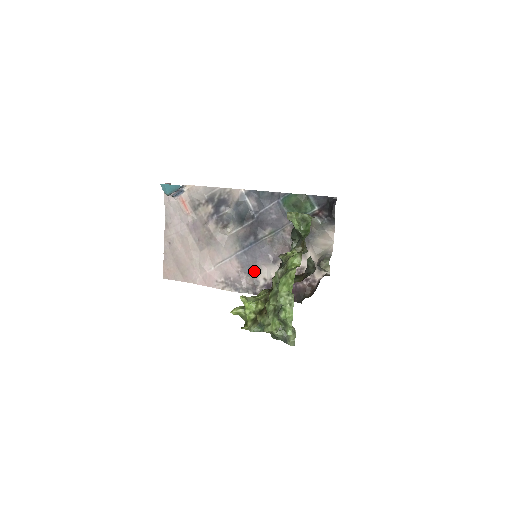
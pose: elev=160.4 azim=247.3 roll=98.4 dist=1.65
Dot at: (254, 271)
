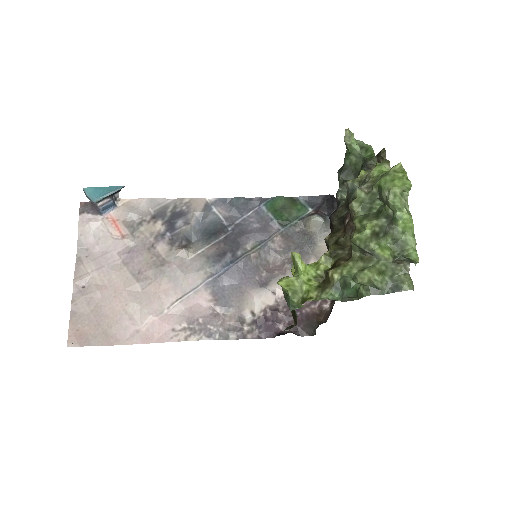
Dot at: (236, 302)
